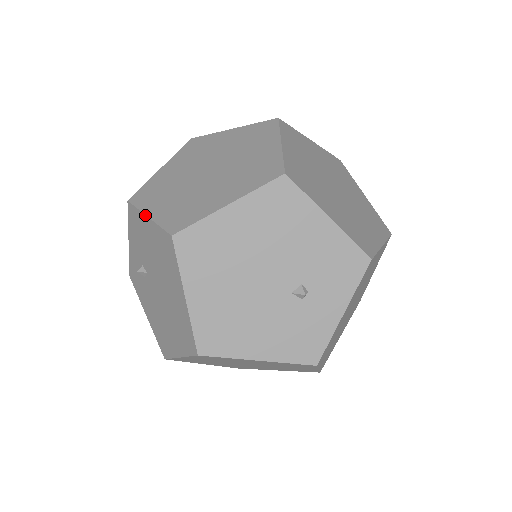
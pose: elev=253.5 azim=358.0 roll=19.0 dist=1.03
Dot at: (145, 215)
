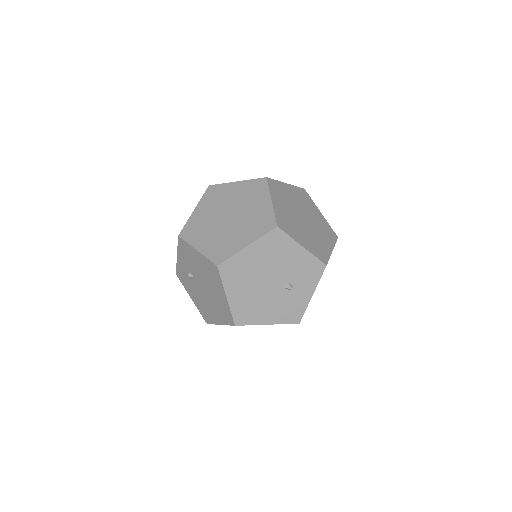
Dot at: (195, 249)
